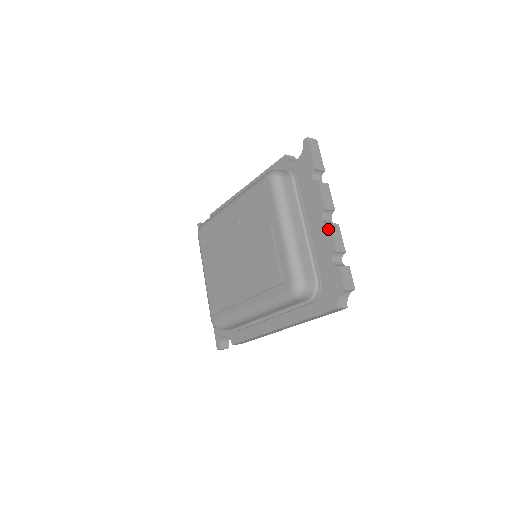
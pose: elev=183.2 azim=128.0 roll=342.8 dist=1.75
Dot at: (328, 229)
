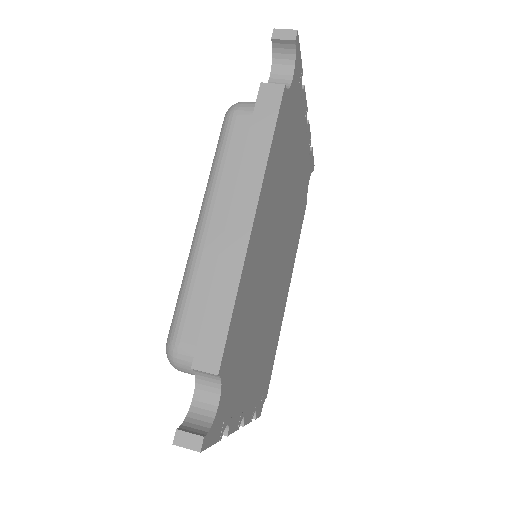
Dot at: occluded
